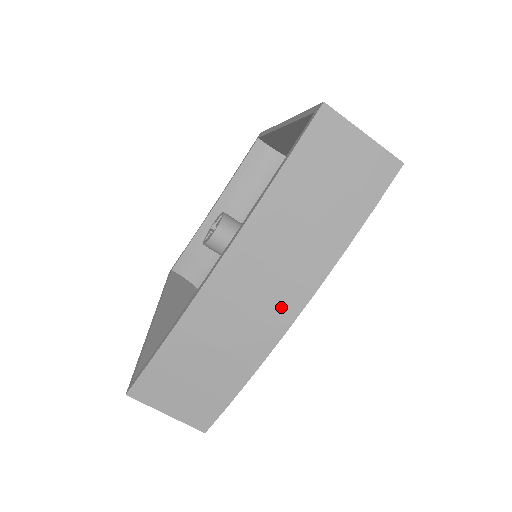
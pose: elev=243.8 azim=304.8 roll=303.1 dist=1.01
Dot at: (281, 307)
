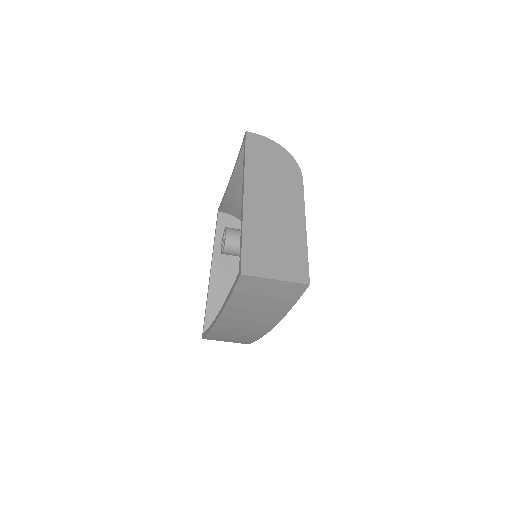
Dot at: (261, 327)
